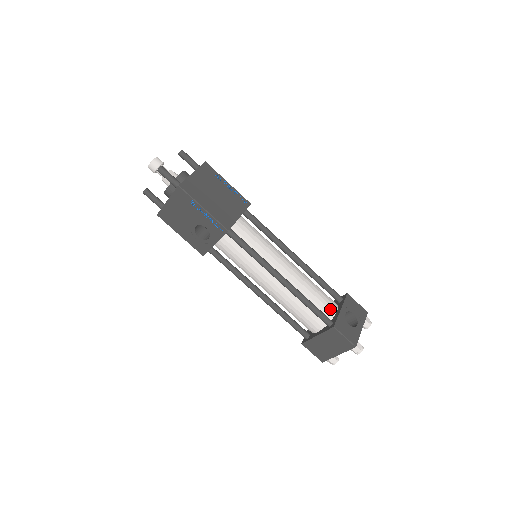
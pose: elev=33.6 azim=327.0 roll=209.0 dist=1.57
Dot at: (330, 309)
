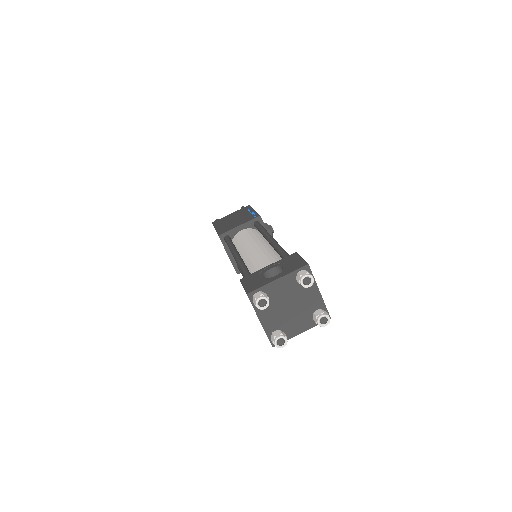
Dot at: occluded
